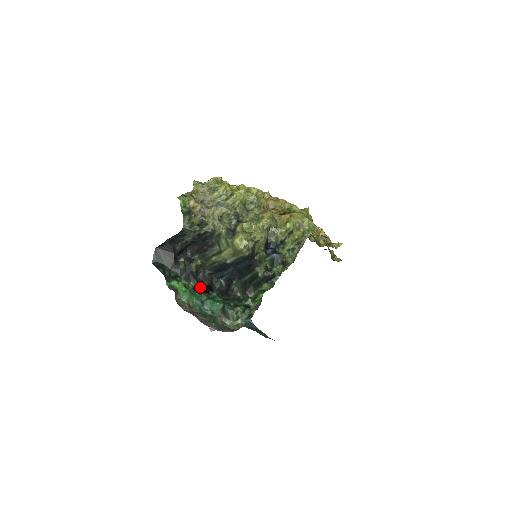
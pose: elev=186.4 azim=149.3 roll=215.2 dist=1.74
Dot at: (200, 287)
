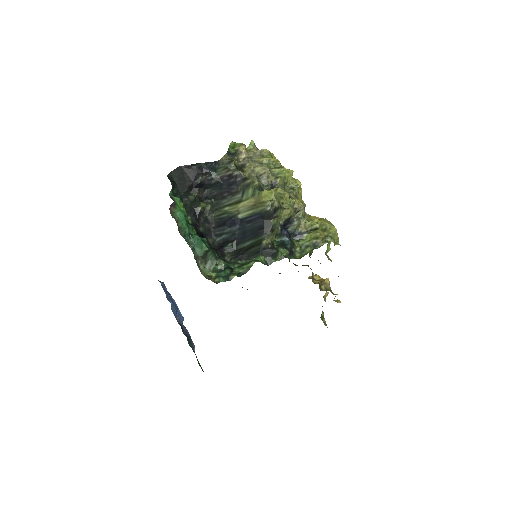
Dot at: (195, 225)
